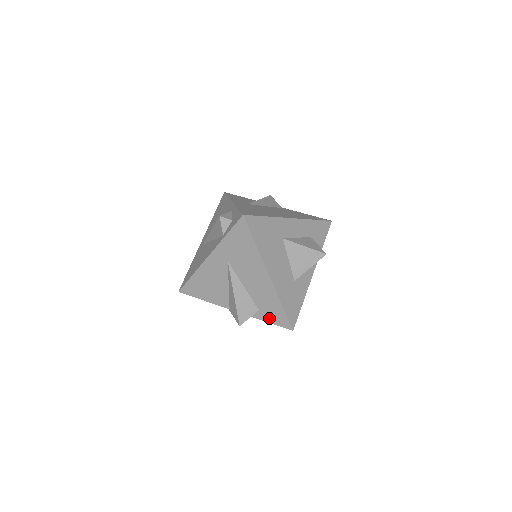
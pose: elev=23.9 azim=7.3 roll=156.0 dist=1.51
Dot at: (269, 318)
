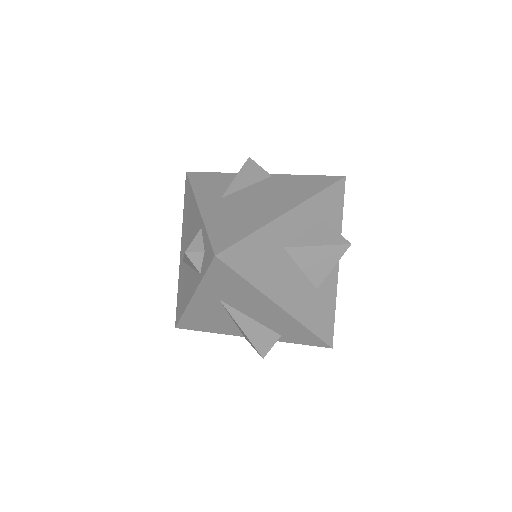
Dot at: (297, 341)
